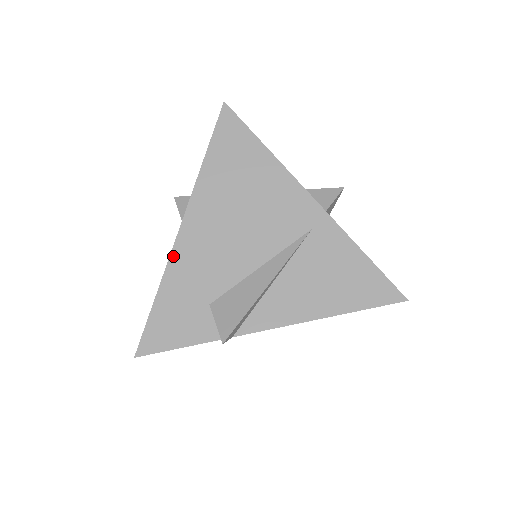
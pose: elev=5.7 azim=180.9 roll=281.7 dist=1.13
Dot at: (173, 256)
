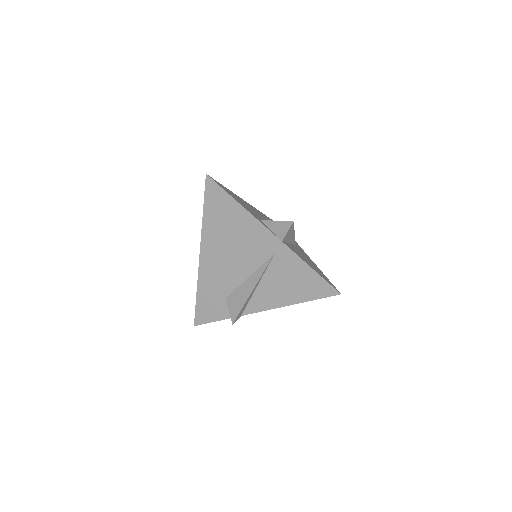
Dot at: (200, 273)
